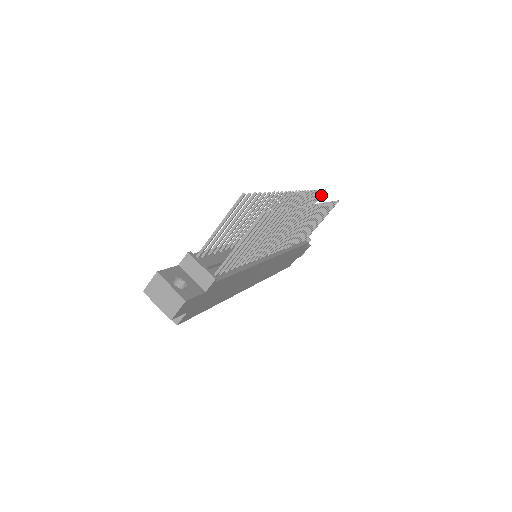
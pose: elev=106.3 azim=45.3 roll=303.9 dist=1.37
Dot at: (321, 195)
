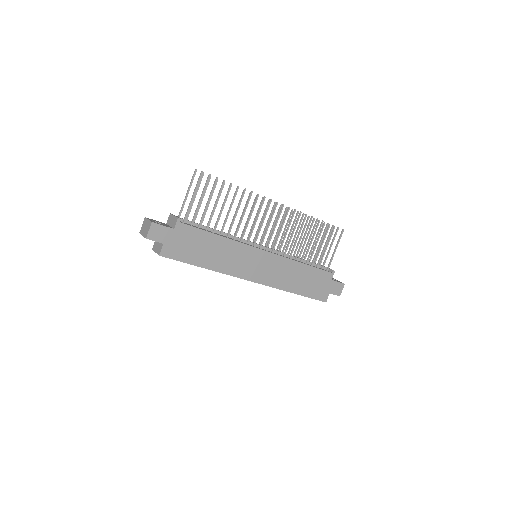
Dot at: (332, 231)
